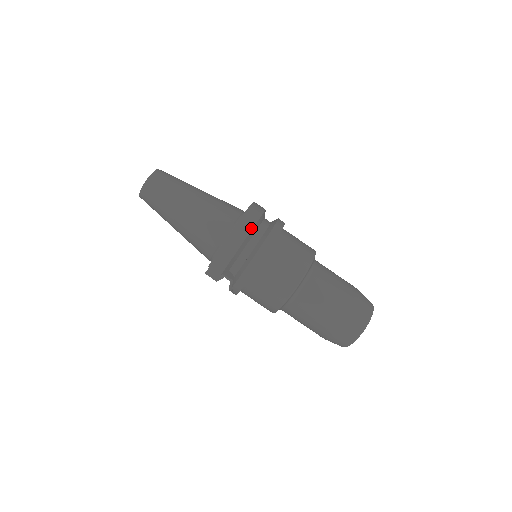
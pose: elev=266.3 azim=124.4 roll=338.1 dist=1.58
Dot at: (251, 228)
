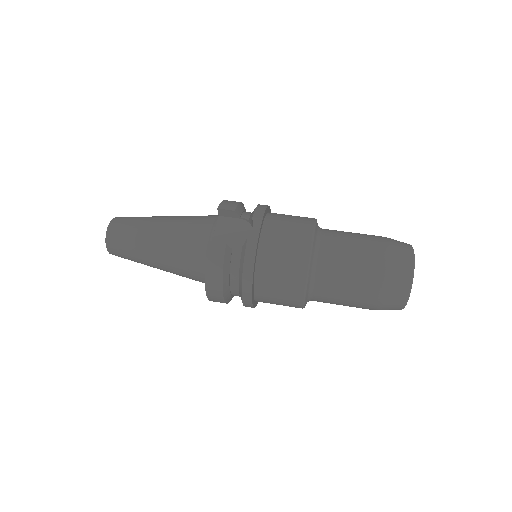
Dot at: occluded
